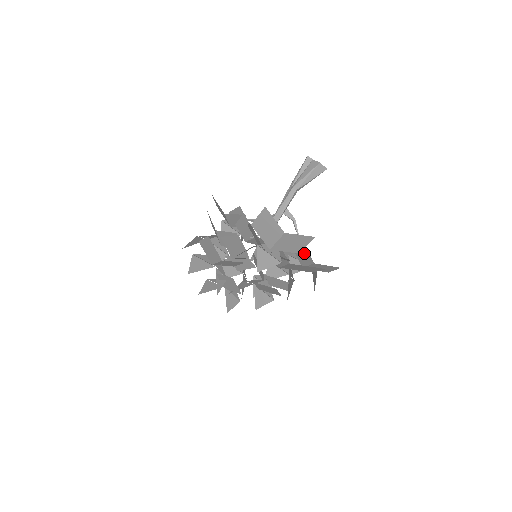
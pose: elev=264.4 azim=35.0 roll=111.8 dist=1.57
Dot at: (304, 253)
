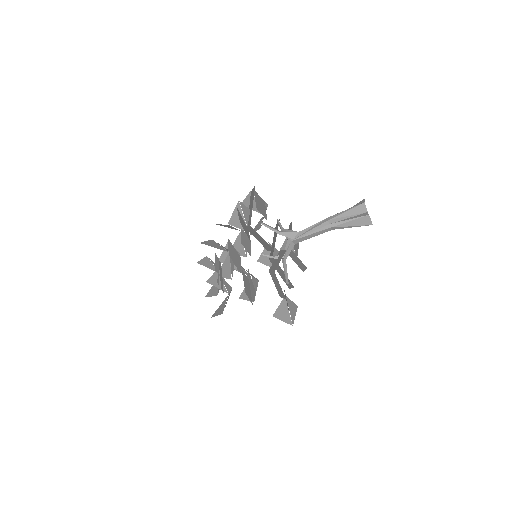
Dot at: (300, 264)
